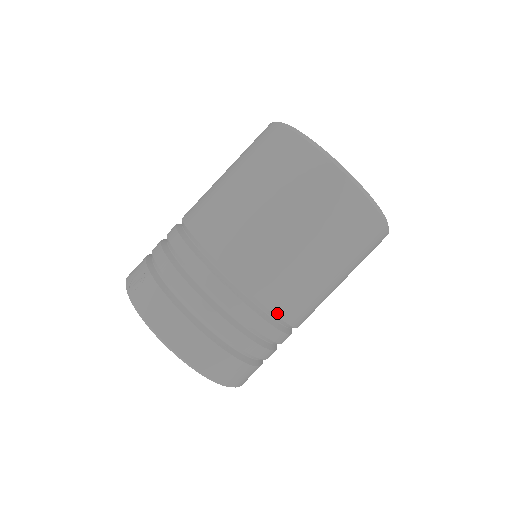
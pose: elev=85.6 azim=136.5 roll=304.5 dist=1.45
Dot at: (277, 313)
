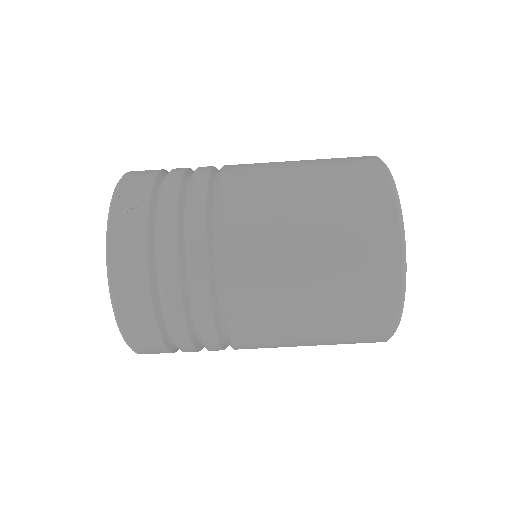
Dot at: (233, 340)
